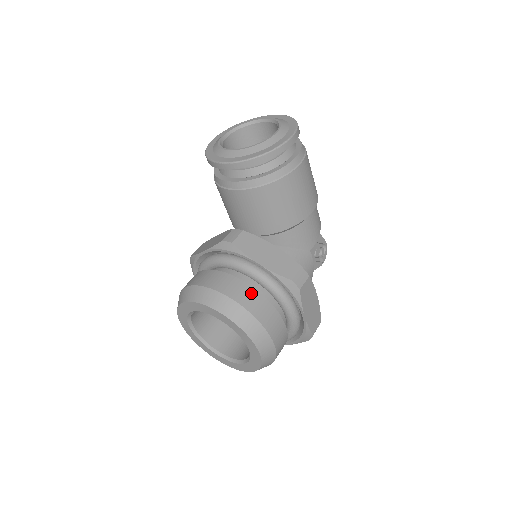
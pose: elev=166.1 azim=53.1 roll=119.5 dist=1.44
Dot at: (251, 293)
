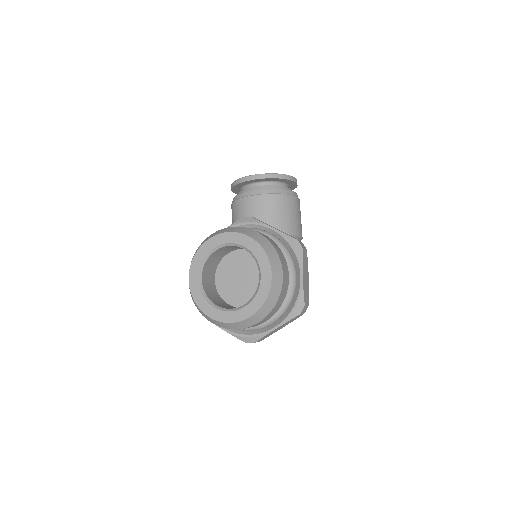
Dot at: (267, 237)
